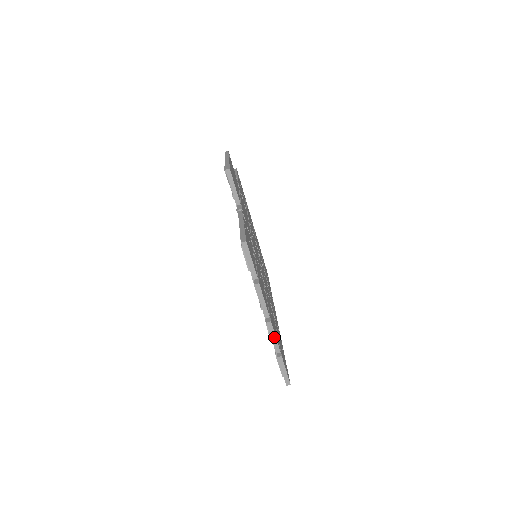
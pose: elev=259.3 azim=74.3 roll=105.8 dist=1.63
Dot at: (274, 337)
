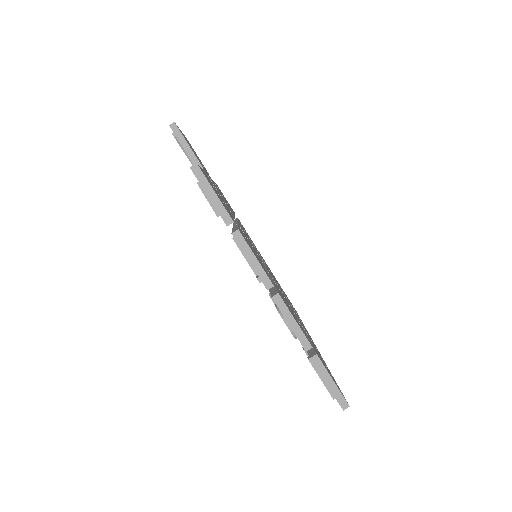
Dot at: (292, 321)
